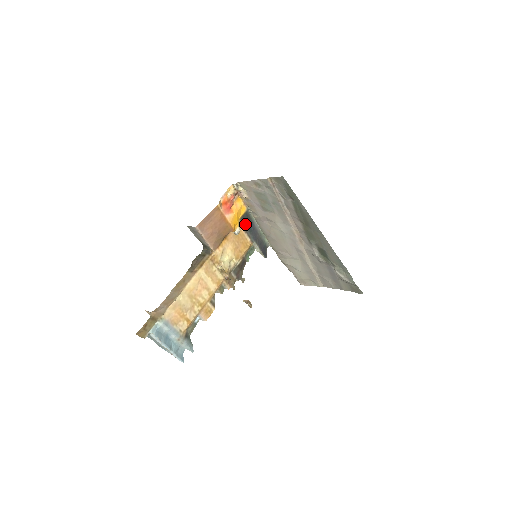
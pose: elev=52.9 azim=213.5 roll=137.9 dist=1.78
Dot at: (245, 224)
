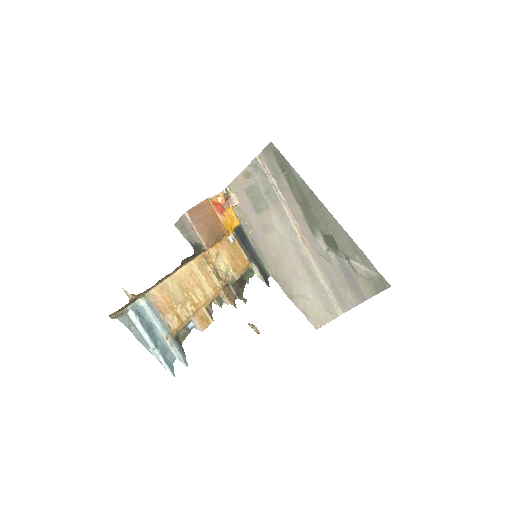
Dot at: (240, 238)
